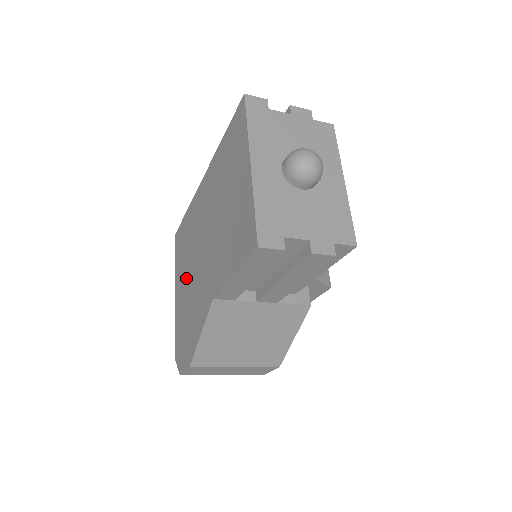
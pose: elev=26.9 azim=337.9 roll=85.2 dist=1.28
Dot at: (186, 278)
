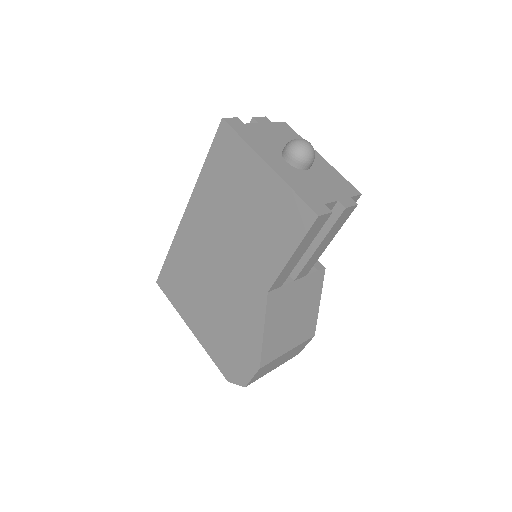
Dot at: (205, 305)
